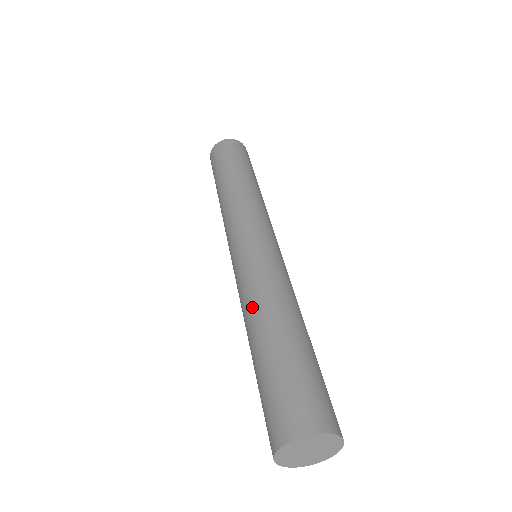
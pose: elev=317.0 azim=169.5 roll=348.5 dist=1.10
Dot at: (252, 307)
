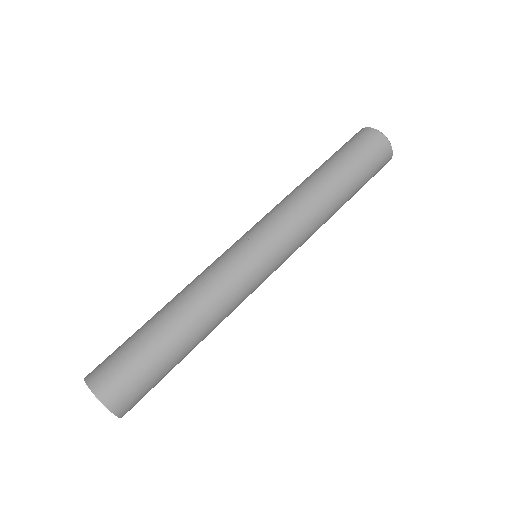
Dot at: (182, 290)
